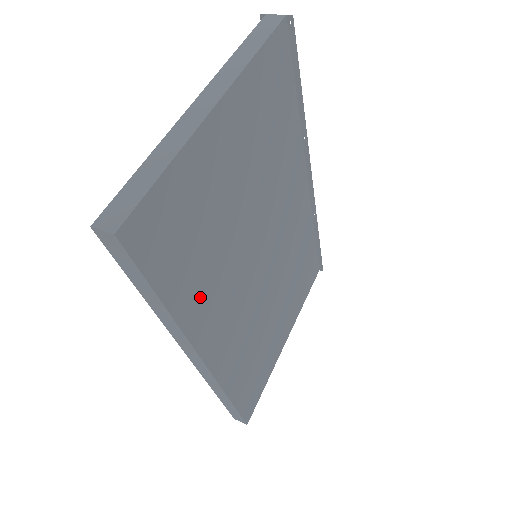
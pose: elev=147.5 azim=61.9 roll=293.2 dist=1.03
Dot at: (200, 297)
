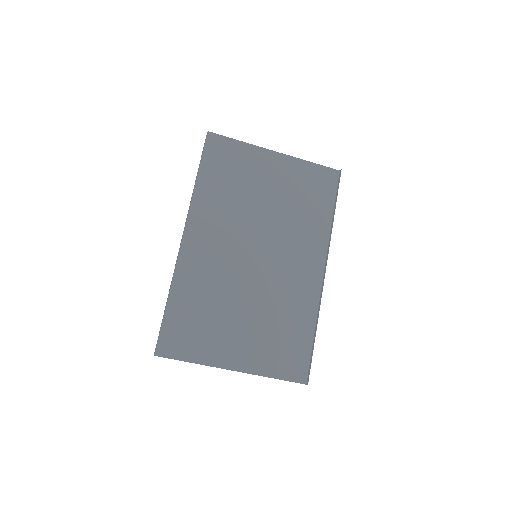
Dot at: (211, 201)
